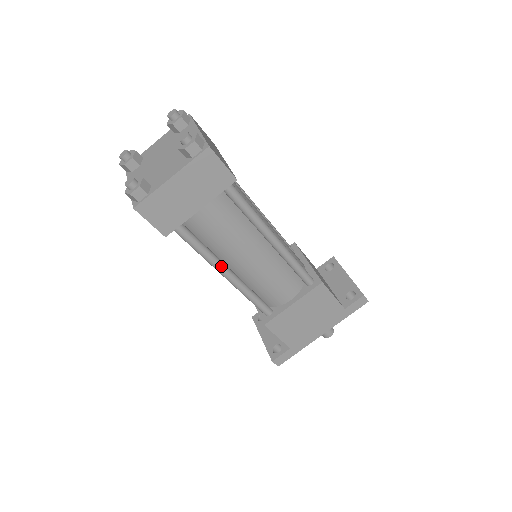
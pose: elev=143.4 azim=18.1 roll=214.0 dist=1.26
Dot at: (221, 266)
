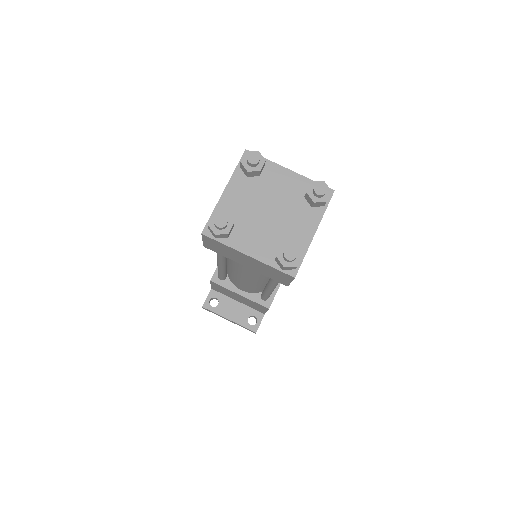
Dot at: occluded
